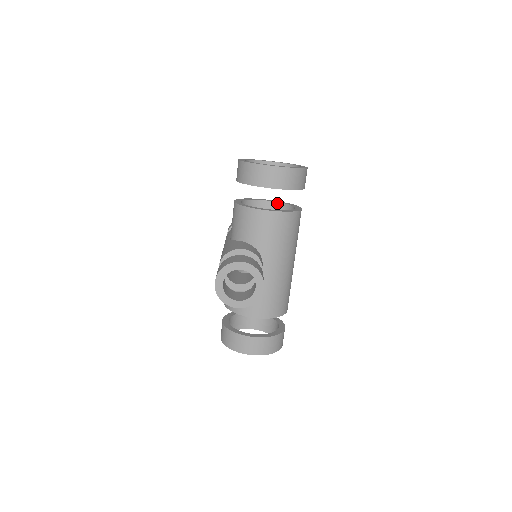
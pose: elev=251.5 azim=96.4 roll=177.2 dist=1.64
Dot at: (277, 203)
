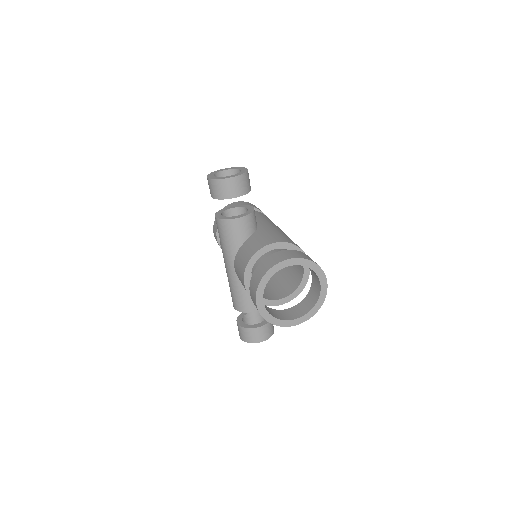
Dot at: occluded
